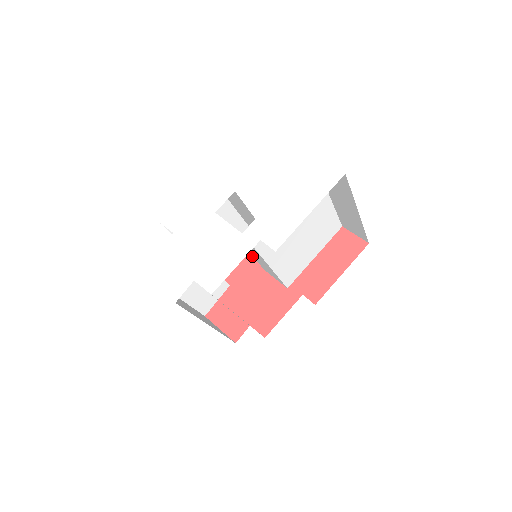
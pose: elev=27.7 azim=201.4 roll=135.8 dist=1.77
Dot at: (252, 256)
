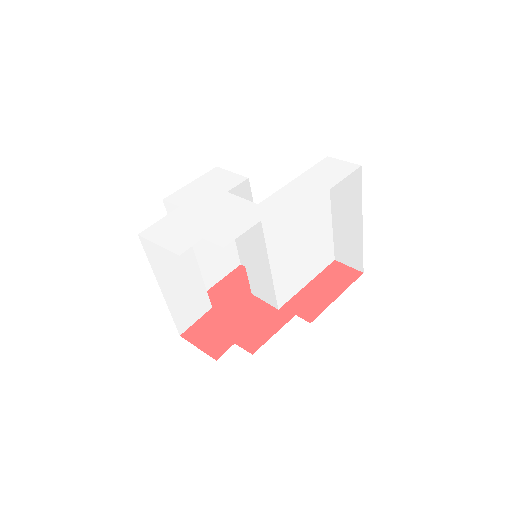
Dot at: (238, 283)
